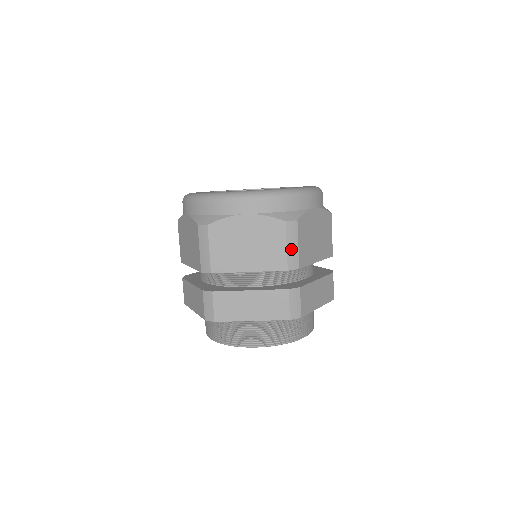
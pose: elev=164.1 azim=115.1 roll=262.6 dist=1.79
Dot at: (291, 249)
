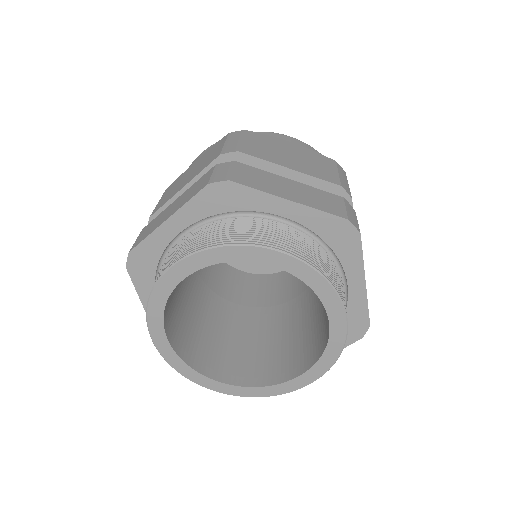
Dot at: (230, 144)
